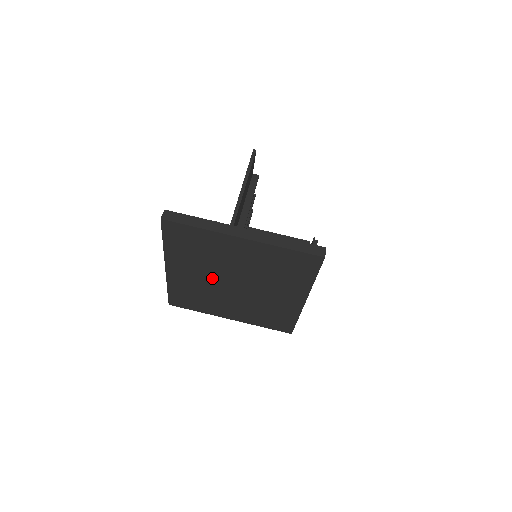
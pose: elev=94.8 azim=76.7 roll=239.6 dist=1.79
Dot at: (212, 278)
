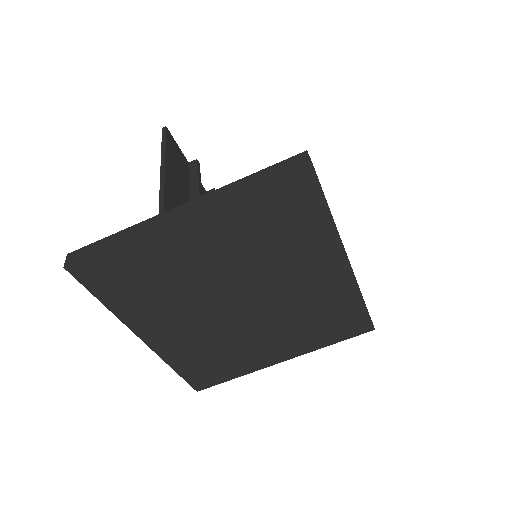
Dot at: (206, 314)
